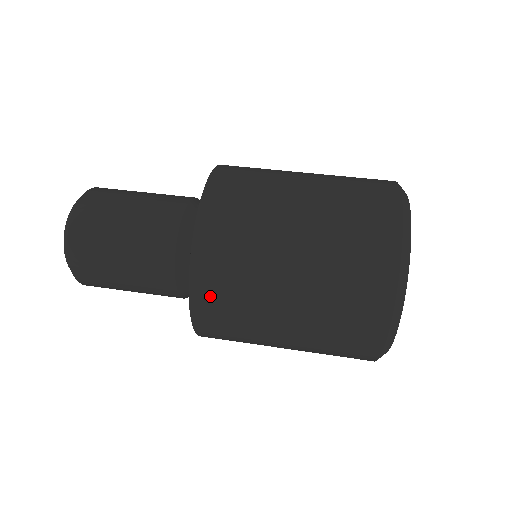
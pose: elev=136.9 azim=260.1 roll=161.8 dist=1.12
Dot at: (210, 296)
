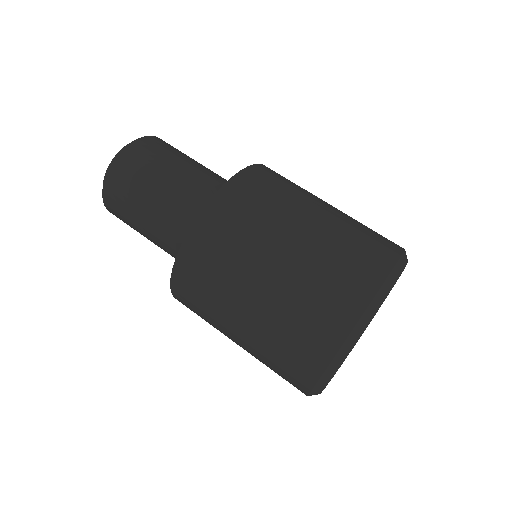
Dot at: (188, 278)
